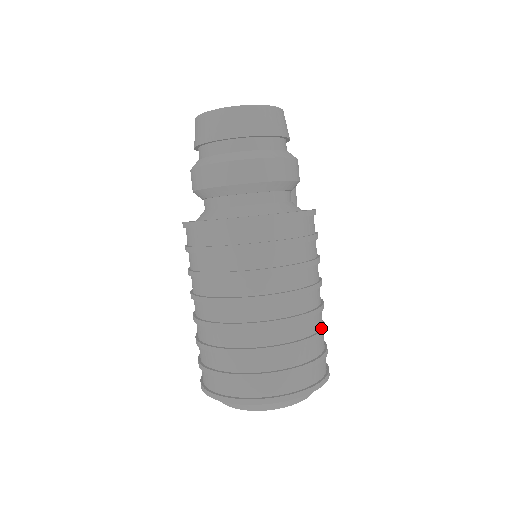
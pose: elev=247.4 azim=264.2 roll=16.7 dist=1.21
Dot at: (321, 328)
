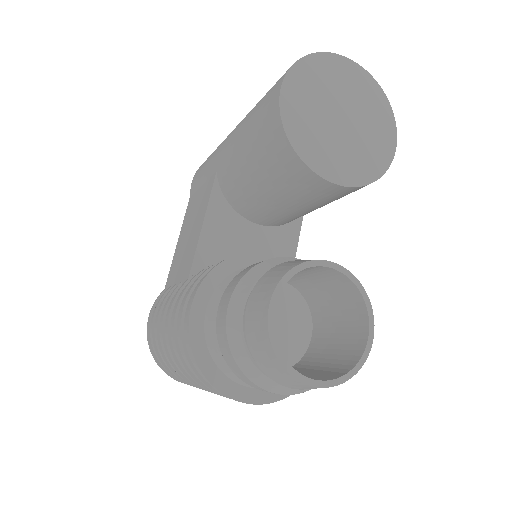
Dot at: occluded
